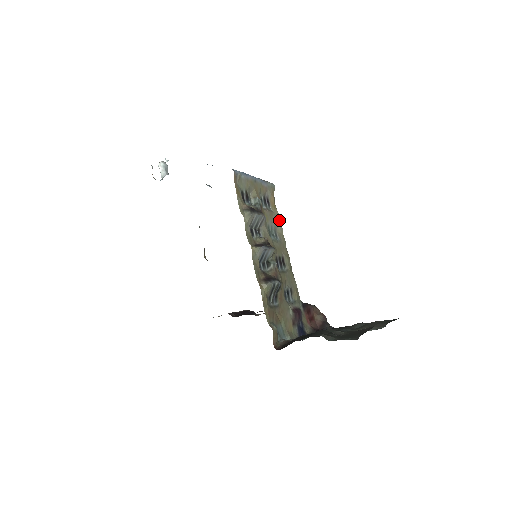
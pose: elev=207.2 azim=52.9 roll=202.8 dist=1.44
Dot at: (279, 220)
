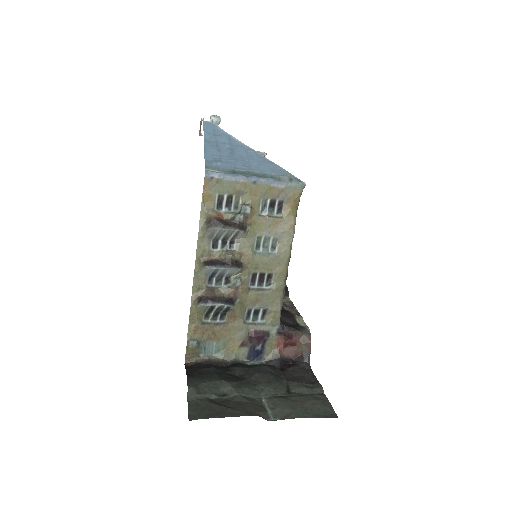
Dot at: (291, 230)
